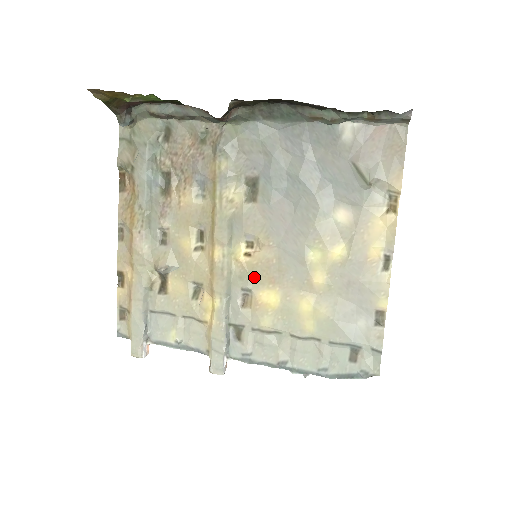
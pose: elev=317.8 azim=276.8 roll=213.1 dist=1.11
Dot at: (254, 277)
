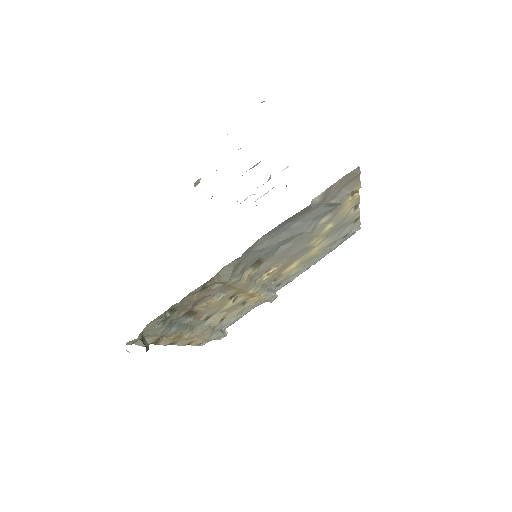
Dot at: (278, 273)
